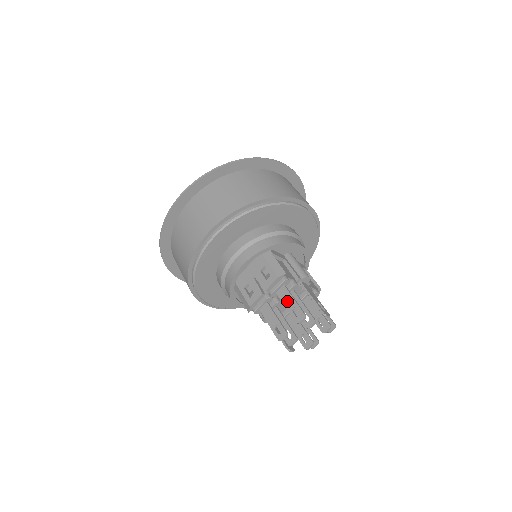
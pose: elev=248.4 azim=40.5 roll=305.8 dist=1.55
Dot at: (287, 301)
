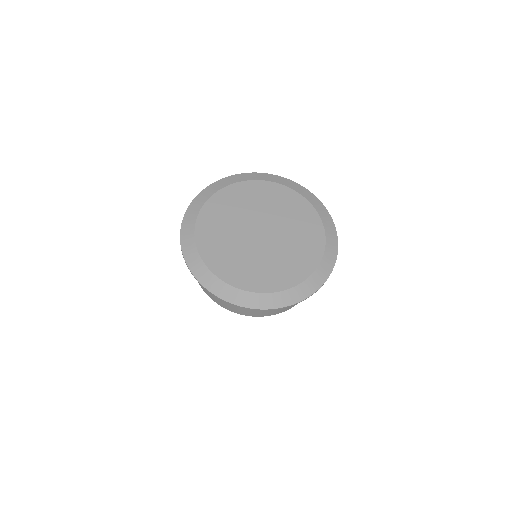
Dot at: occluded
